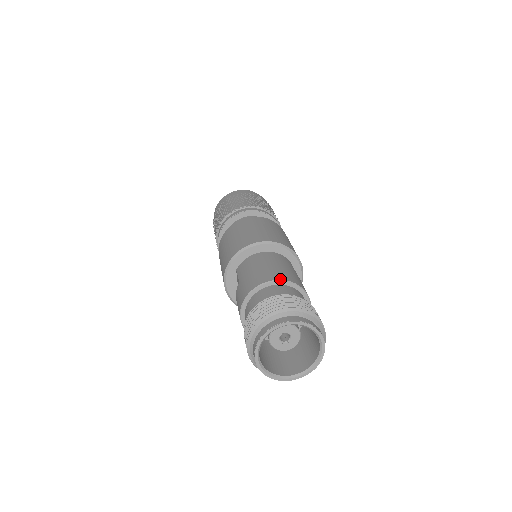
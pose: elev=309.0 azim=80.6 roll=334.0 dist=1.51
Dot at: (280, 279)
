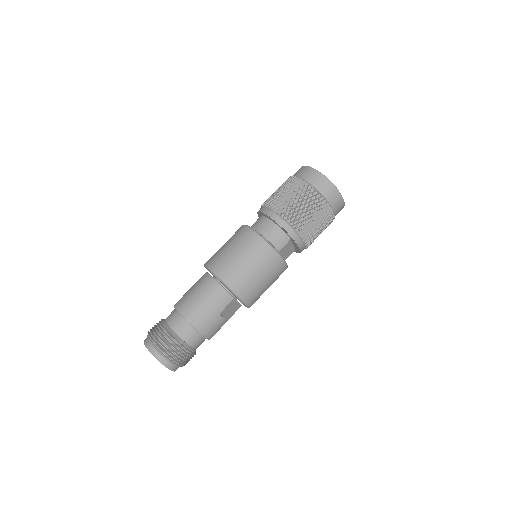
Dot at: (185, 318)
